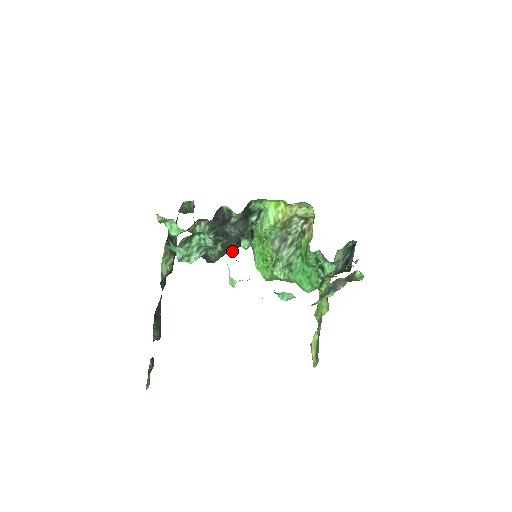
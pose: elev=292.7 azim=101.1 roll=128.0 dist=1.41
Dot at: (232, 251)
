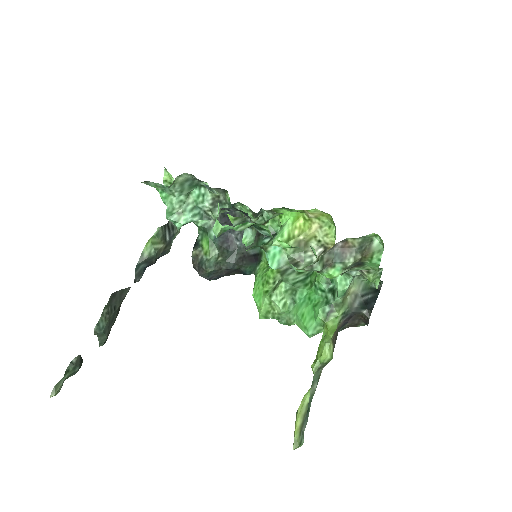
Dot at: (231, 268)
